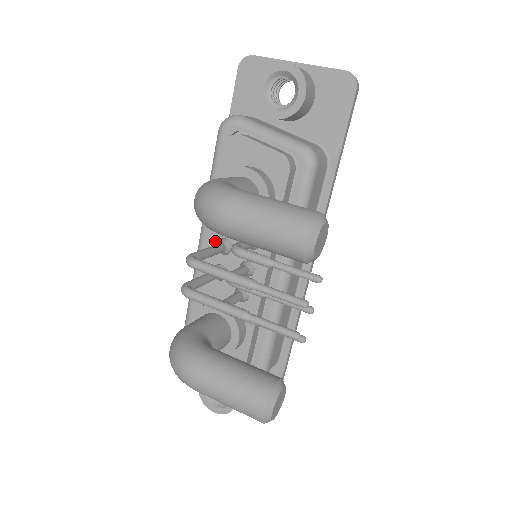
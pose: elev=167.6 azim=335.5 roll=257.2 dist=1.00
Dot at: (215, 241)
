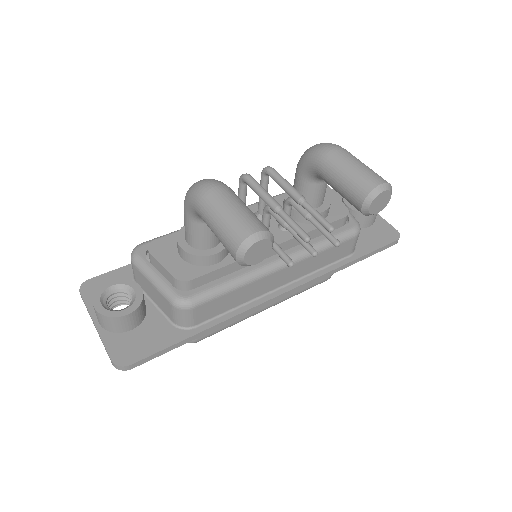
Dot at: (257, 209)
